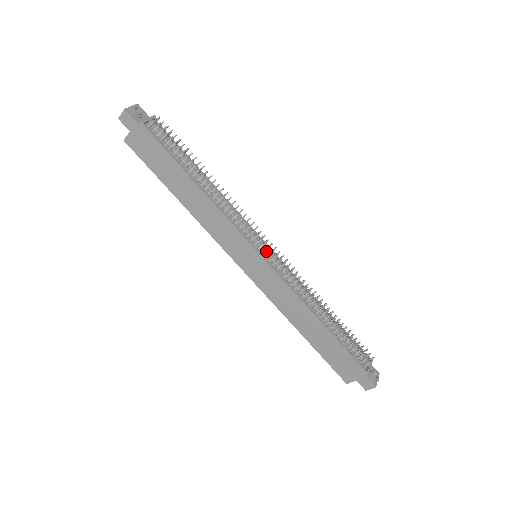
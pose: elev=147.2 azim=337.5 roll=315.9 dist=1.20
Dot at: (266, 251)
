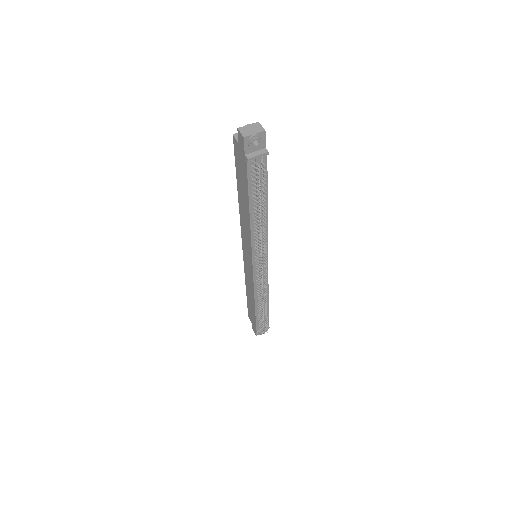
Dot at: (260, 266)
